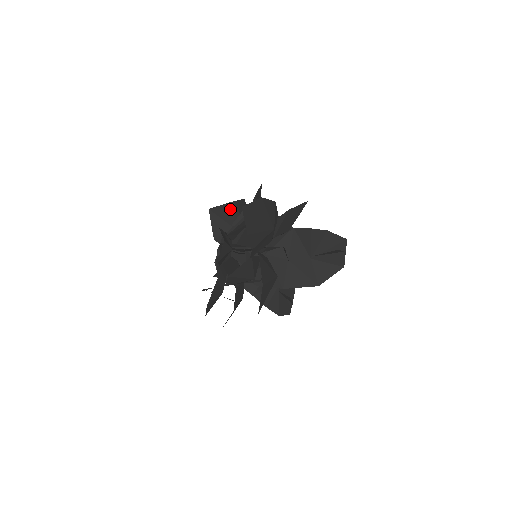
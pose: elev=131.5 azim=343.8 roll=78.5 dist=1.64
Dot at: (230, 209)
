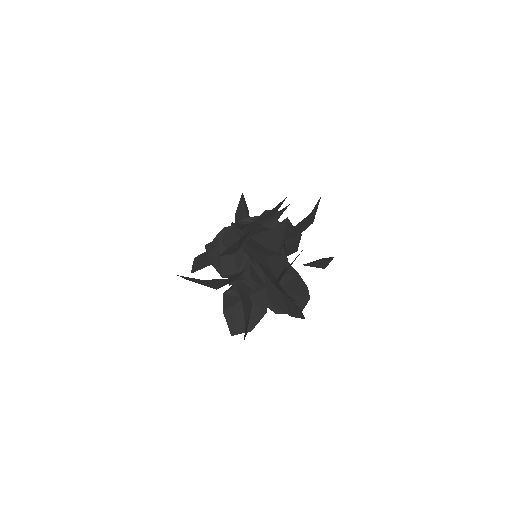
Dot at: (248, 211)
